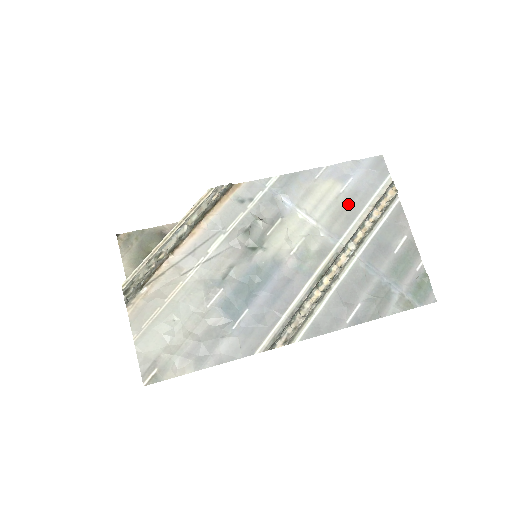
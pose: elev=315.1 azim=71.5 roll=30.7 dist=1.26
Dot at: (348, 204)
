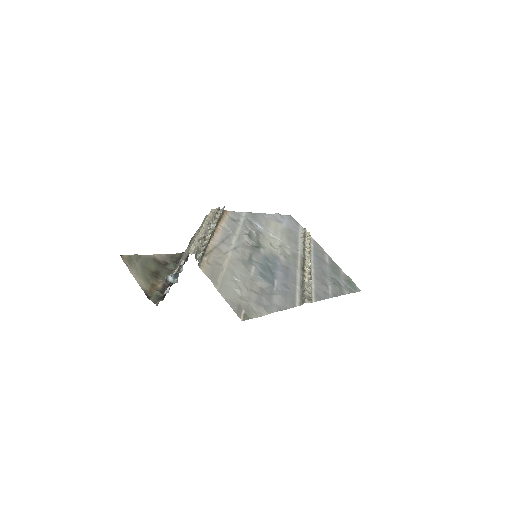
Dot at: (291, 234)
